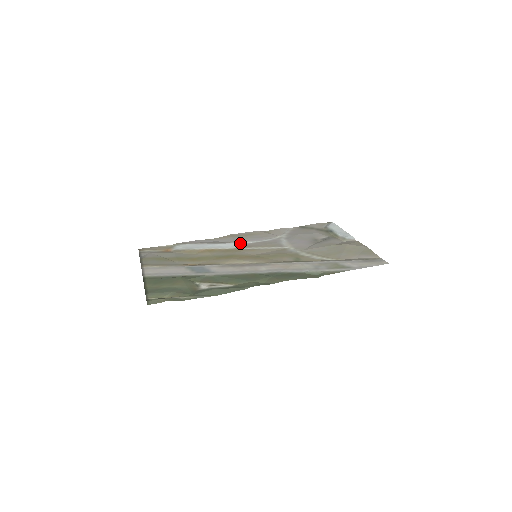
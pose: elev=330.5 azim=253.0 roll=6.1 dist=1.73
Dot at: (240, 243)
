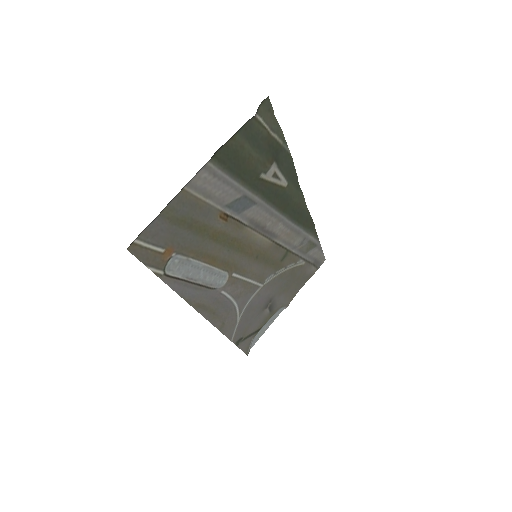
Dot at: (222, 288)
